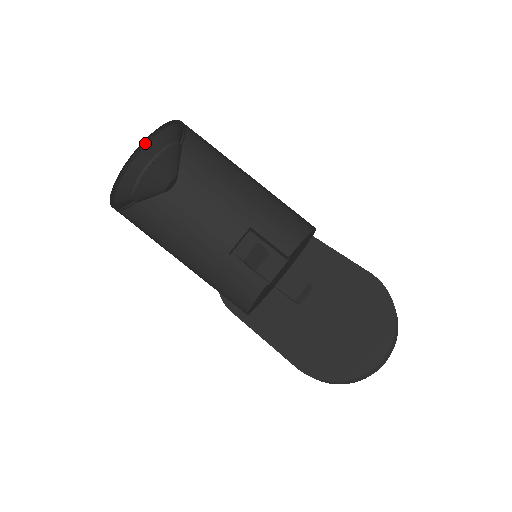
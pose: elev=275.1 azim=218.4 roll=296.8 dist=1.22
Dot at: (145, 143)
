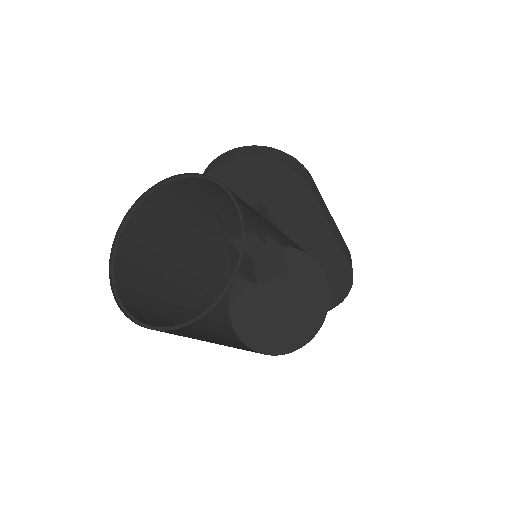
Dot at: occluded
